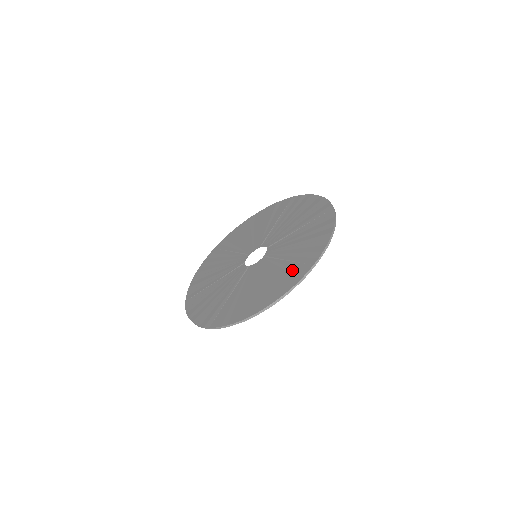
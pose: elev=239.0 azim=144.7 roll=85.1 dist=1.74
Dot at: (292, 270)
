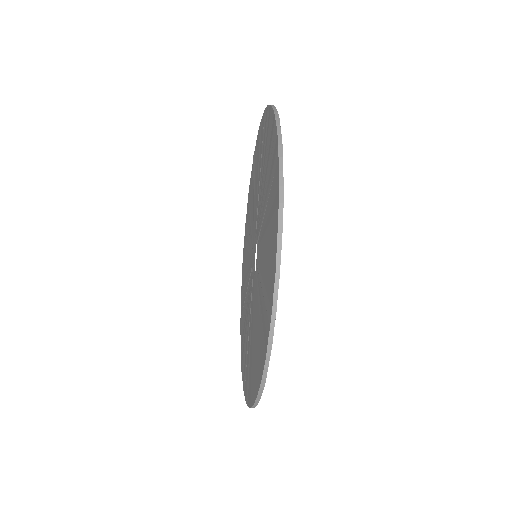
Dot at: (262, 323)
